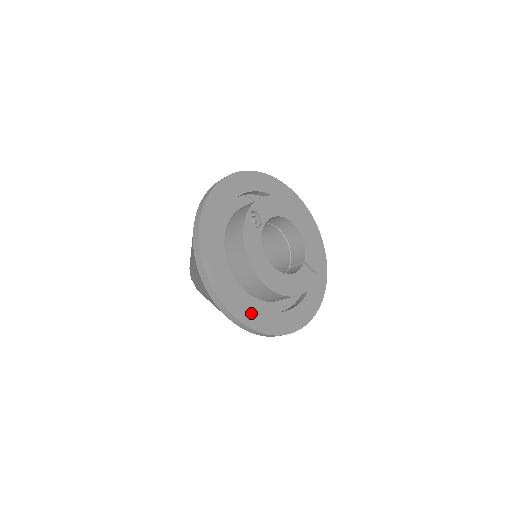
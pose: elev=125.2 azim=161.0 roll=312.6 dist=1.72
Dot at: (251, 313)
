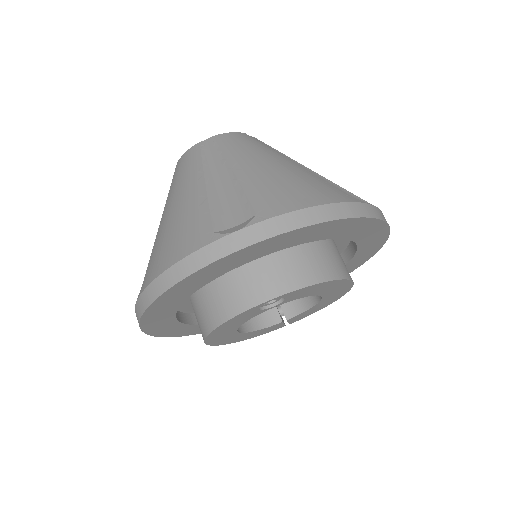
Dot at: (173, 329)
